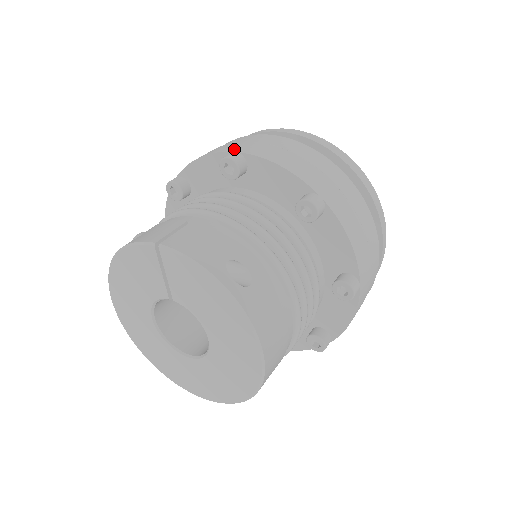
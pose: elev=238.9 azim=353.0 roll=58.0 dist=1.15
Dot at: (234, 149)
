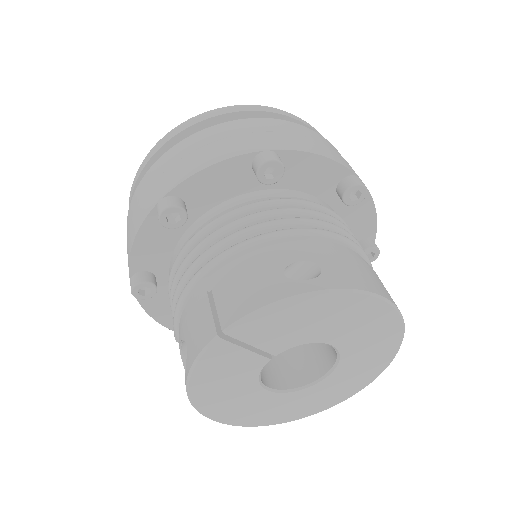
Dot at: (154, 201)
